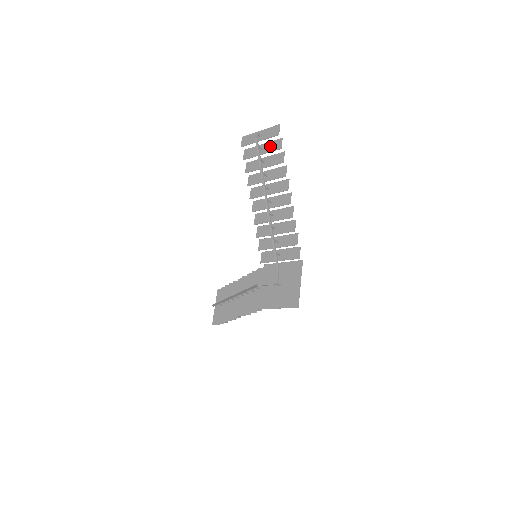
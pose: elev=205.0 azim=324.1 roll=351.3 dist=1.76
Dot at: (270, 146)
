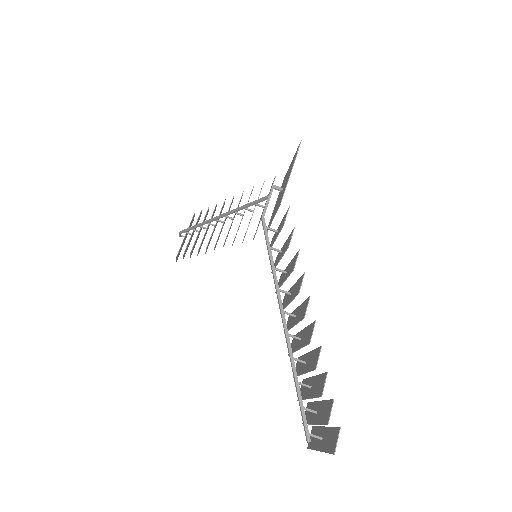
Dot at: occluded
